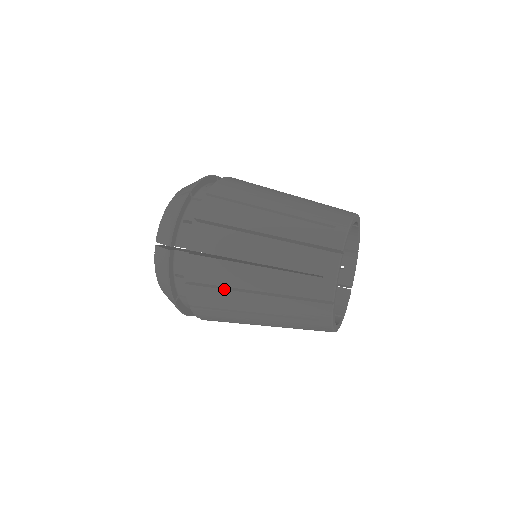
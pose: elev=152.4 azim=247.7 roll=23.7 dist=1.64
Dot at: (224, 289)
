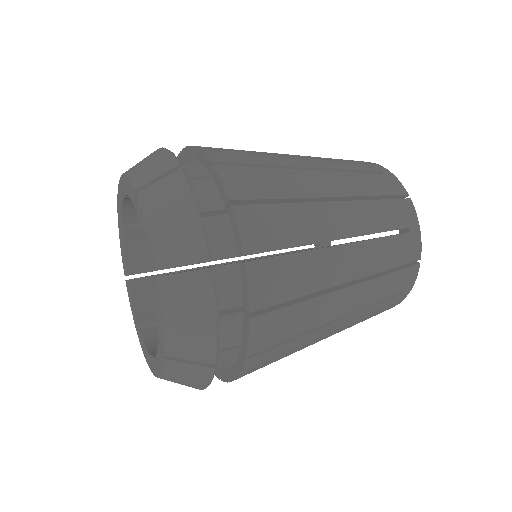
Dot at: occluded
